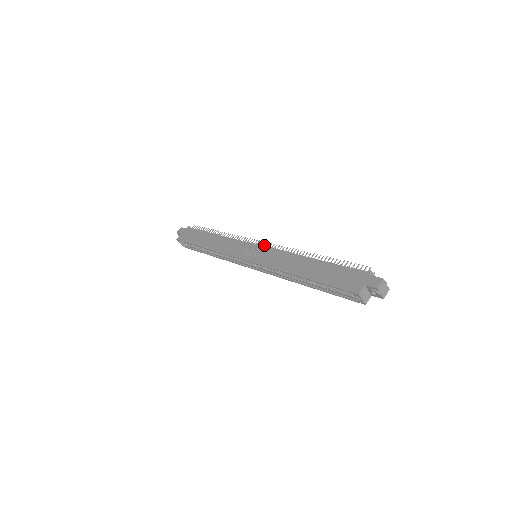
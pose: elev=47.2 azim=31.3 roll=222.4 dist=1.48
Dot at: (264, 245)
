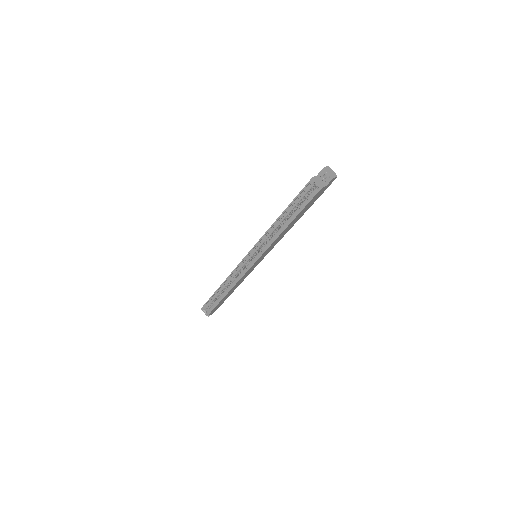
Dot at: occluded
